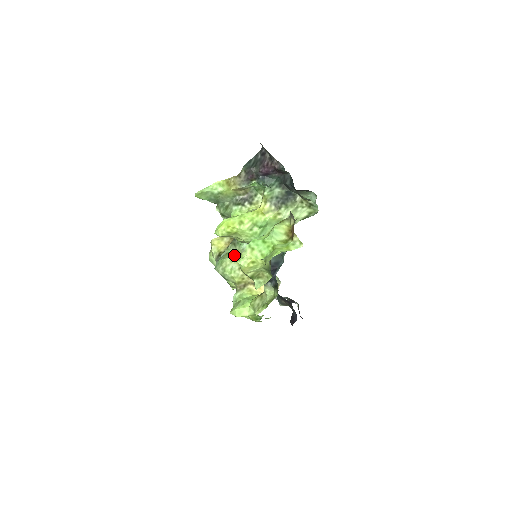
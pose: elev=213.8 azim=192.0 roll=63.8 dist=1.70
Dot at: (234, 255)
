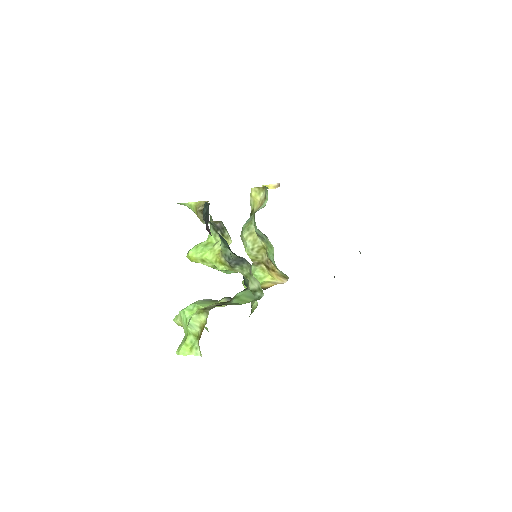
Dot at: (251, 232)
